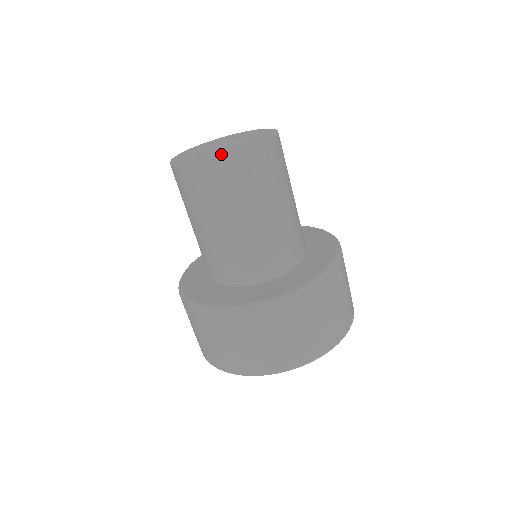
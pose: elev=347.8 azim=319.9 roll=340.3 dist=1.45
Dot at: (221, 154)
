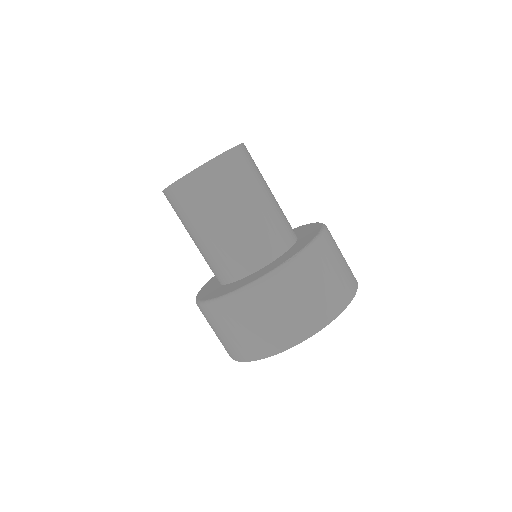
Dot at: occluded
